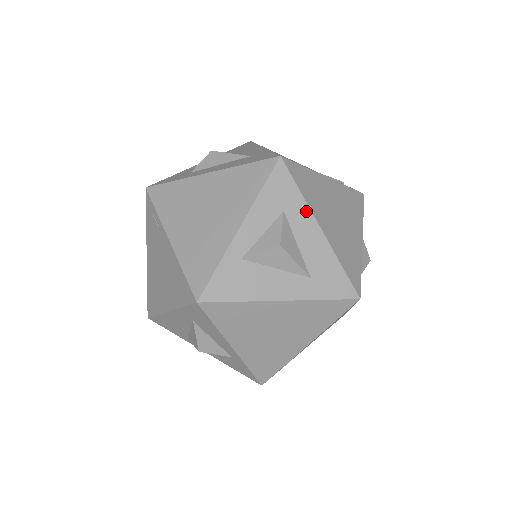
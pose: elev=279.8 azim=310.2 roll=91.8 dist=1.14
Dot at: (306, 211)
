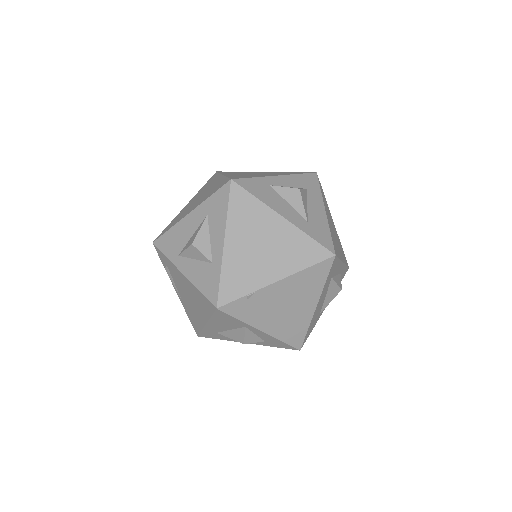
Dot at: (320, 198)
